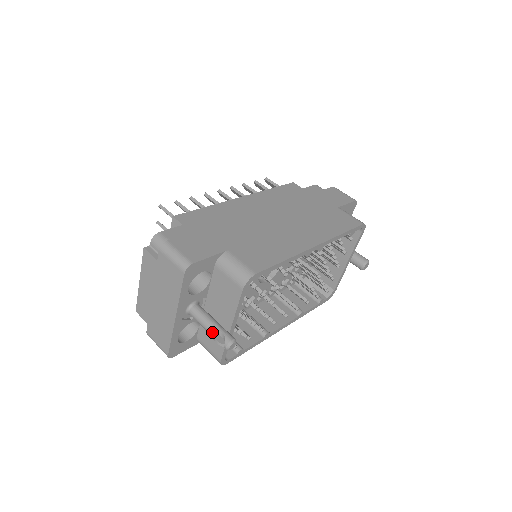
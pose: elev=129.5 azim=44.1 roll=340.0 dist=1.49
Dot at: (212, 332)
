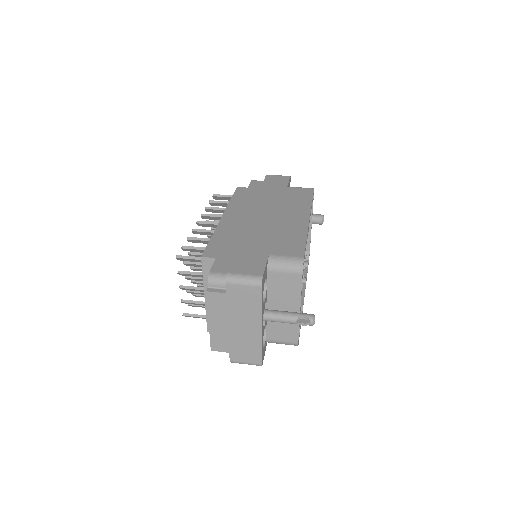
Dot at: (294, 320)
